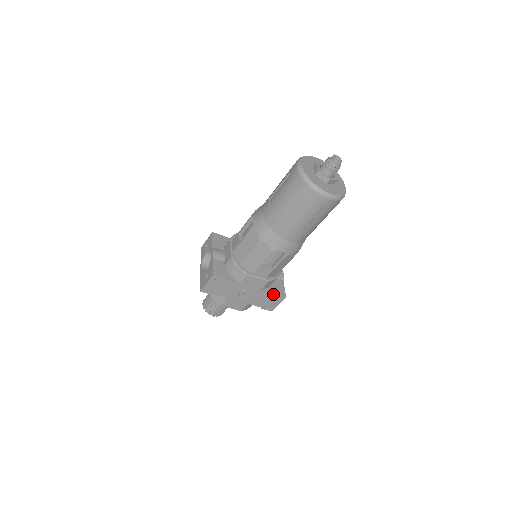
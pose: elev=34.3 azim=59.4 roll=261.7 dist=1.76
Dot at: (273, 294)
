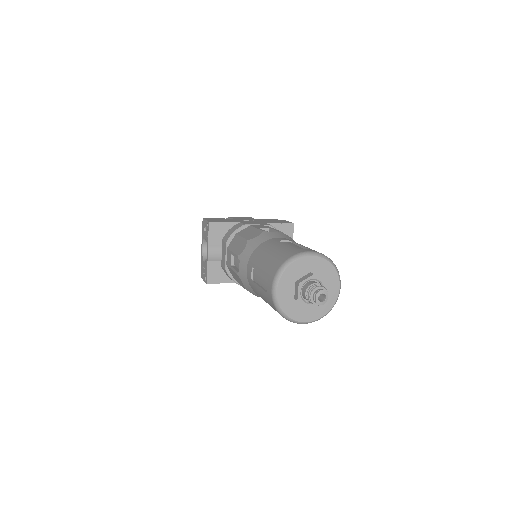
Dot at: occluded
